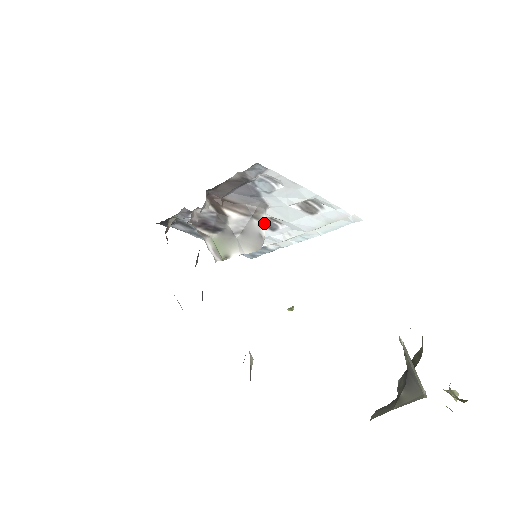
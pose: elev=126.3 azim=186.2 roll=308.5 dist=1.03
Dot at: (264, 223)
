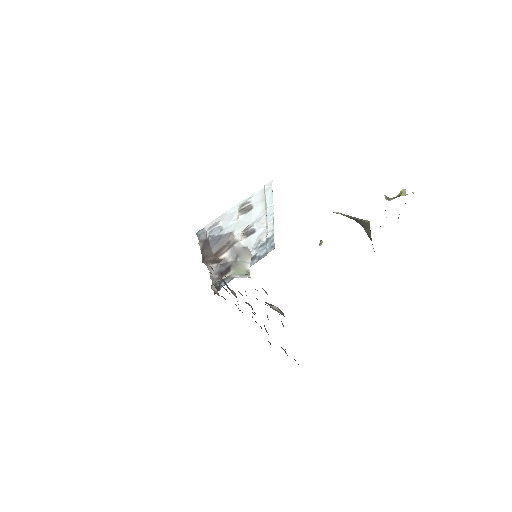
Dot at: (240, 241)
